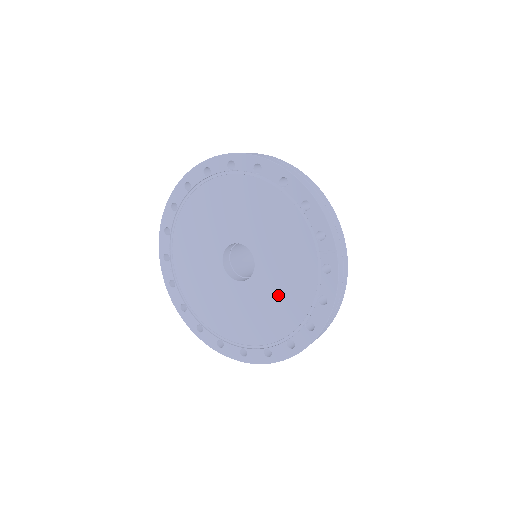
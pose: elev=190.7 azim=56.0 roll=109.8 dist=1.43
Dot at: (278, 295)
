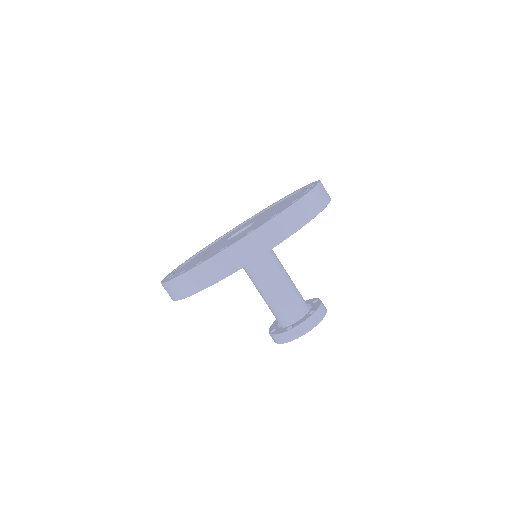
Dot at: occluded
